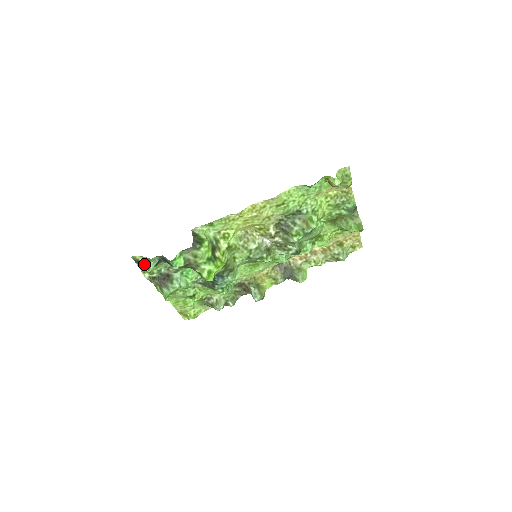
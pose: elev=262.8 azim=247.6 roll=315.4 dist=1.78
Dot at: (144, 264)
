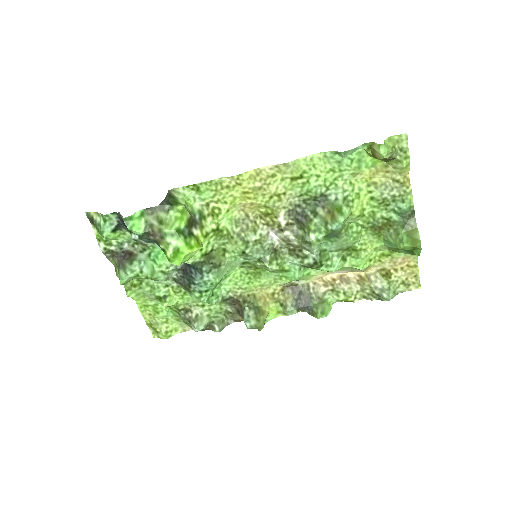
Dot at: (98, 224)
